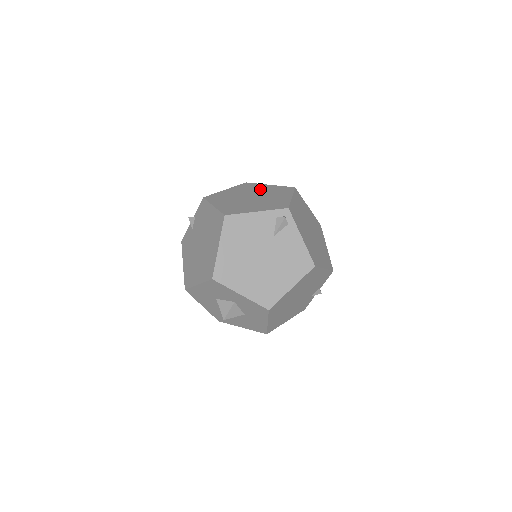
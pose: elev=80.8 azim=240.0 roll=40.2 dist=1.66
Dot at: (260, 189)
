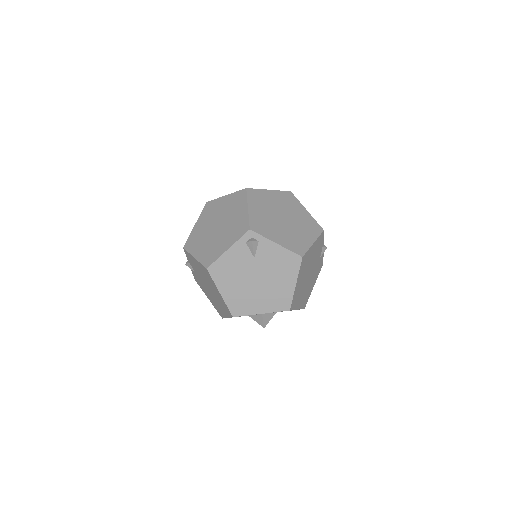
Dot at: (220, 208)
